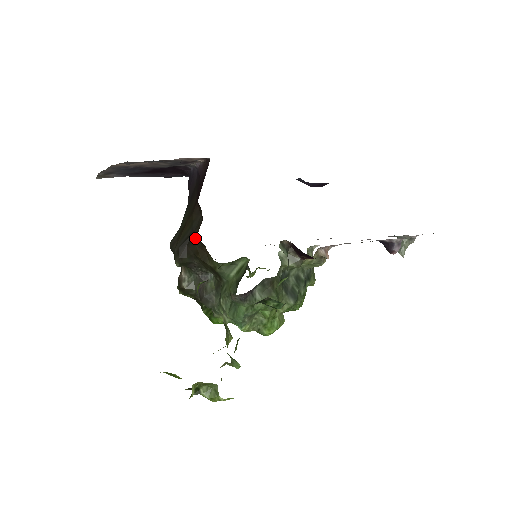
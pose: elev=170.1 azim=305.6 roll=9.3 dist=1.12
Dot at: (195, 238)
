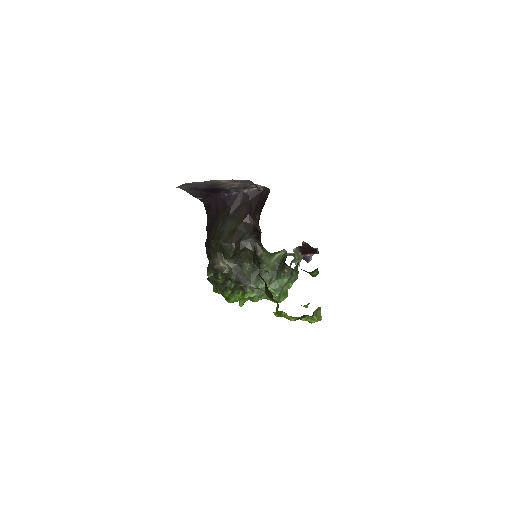
Dot at: (250, 237)
